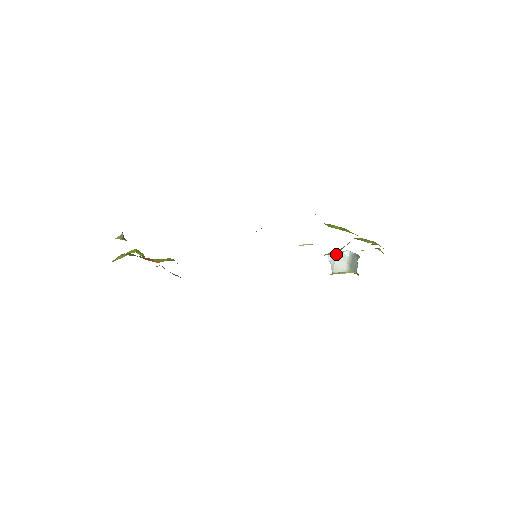
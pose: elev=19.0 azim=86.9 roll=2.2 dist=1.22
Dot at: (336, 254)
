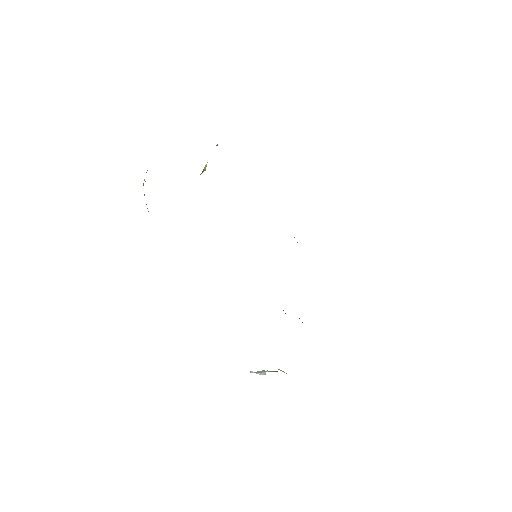
Dot at: occluded
